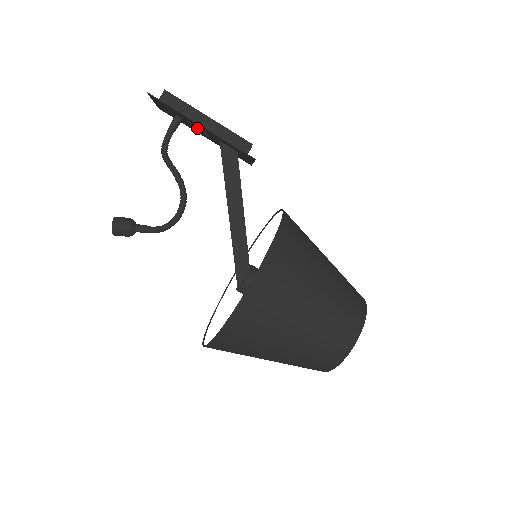
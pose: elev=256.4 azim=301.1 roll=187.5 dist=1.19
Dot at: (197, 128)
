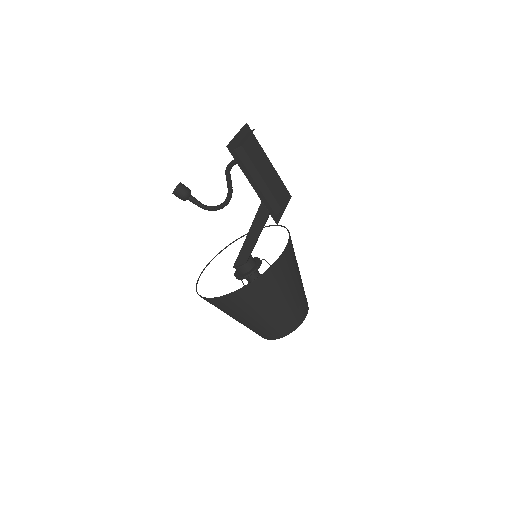
Dot at: (258, 169)
